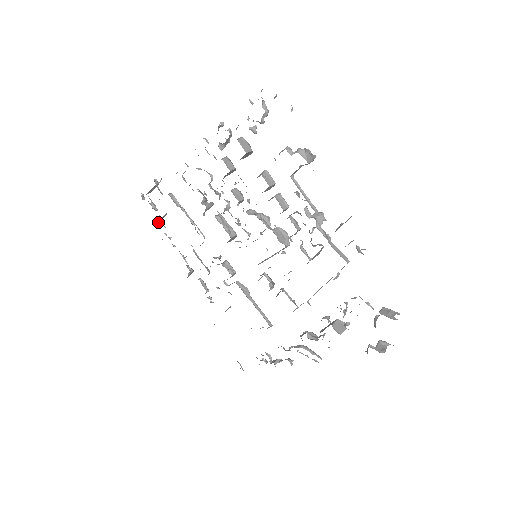
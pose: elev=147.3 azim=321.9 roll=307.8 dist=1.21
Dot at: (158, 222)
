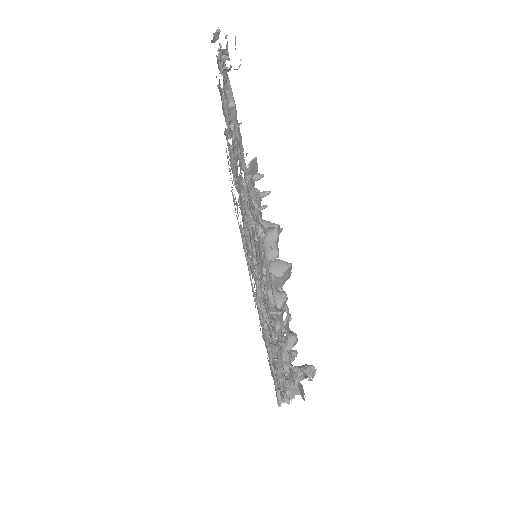
Dot at: occluded
